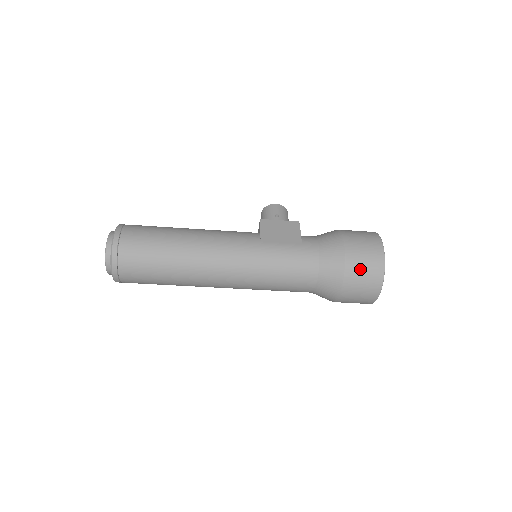
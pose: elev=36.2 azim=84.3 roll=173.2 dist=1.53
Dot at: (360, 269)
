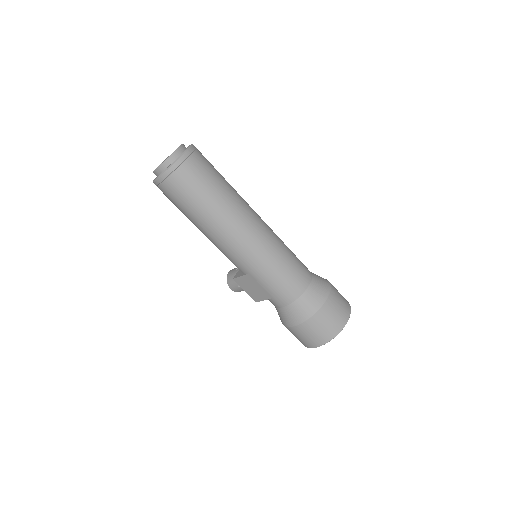
Dot at: (337, 290)
